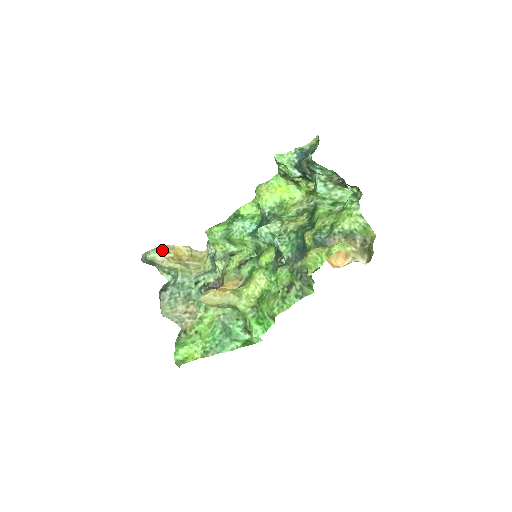
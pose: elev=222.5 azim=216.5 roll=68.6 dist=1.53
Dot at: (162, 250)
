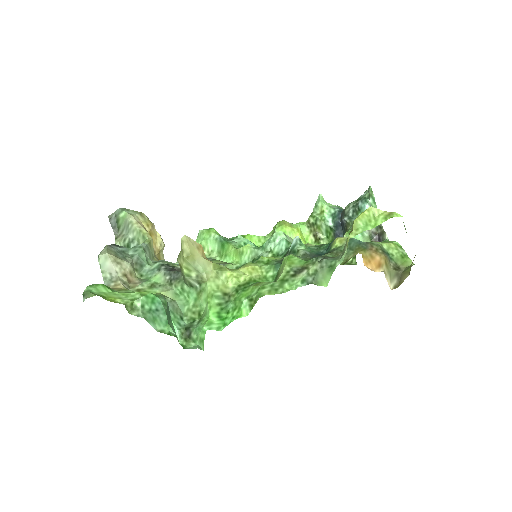
Dot at: (143, 217)
